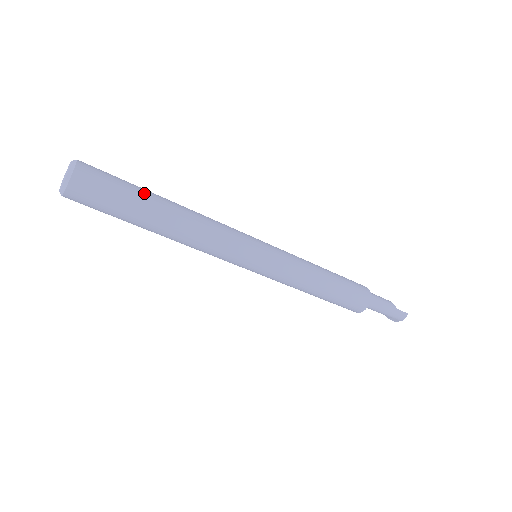
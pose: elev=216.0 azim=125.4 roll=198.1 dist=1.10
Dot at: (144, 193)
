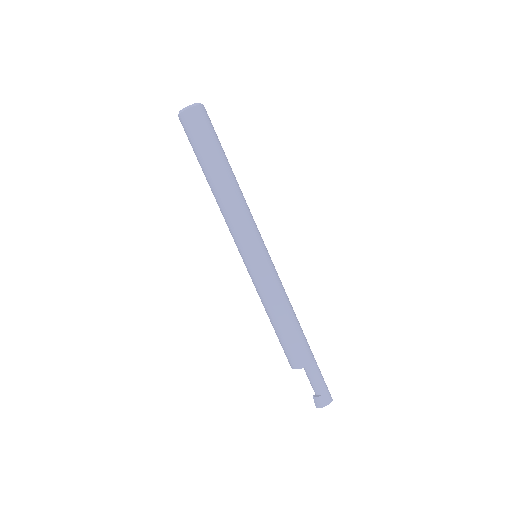
Dot at: occluded
